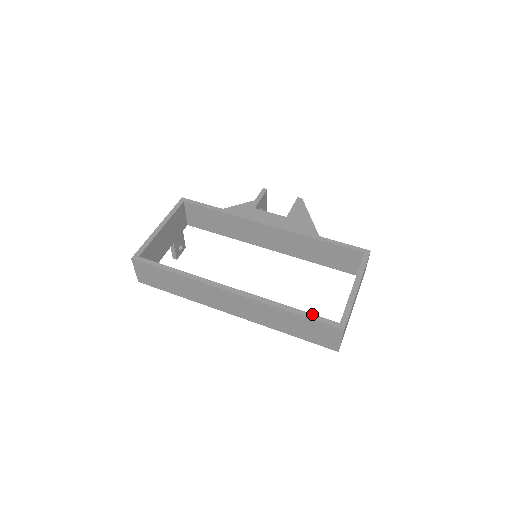
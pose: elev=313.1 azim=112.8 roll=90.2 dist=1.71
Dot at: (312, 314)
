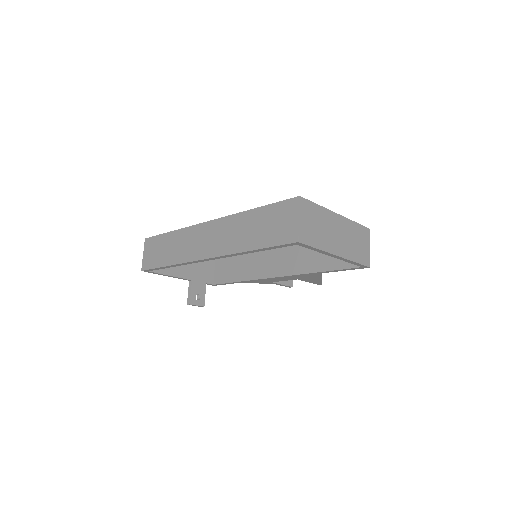
Dot at: occluded
